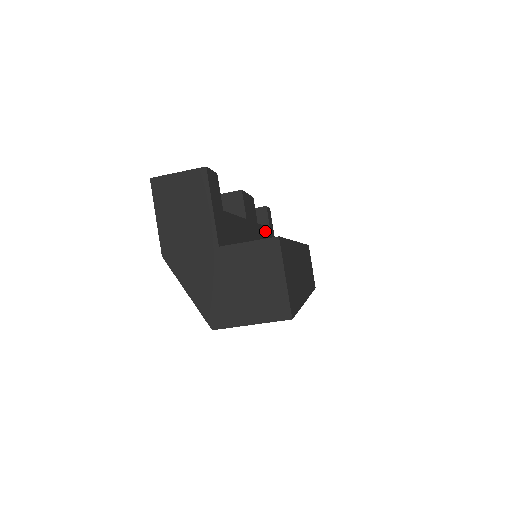
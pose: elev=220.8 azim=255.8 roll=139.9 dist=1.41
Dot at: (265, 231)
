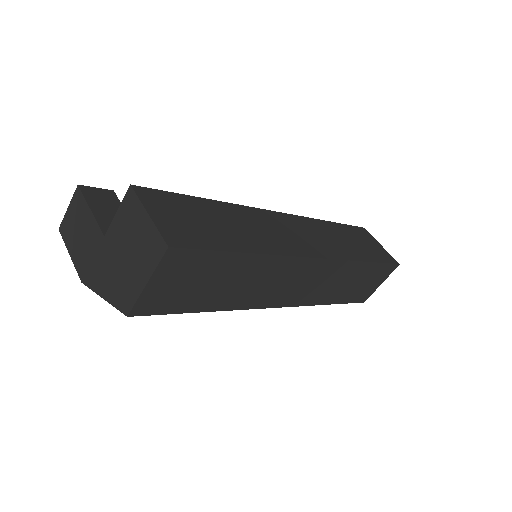
Dot at: occluded
